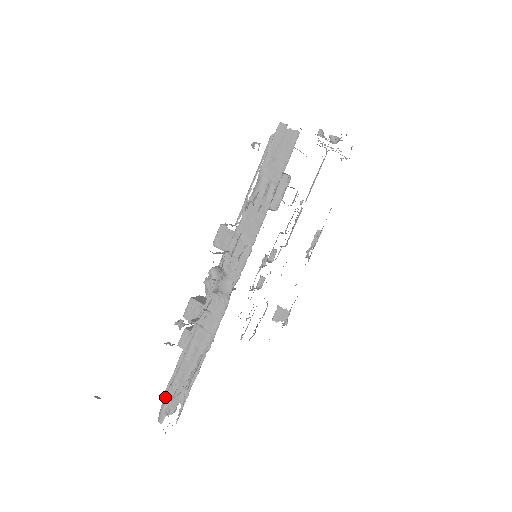
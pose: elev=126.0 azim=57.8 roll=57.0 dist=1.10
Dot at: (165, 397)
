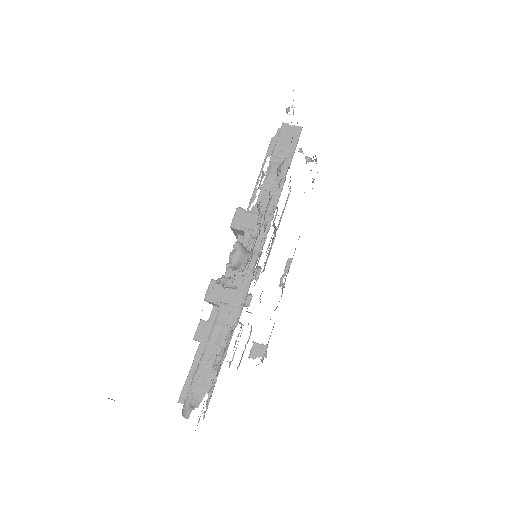
Dot at: (189, 390)
